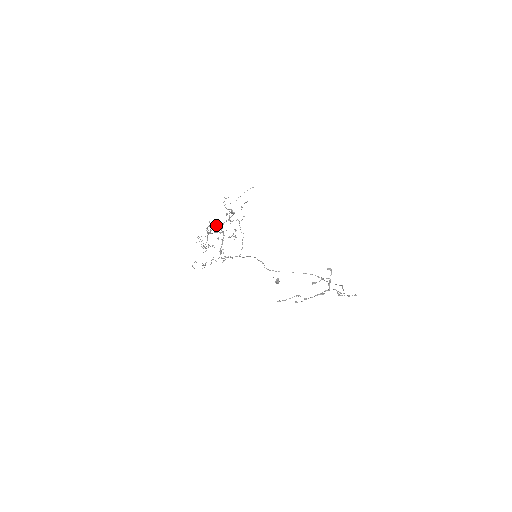
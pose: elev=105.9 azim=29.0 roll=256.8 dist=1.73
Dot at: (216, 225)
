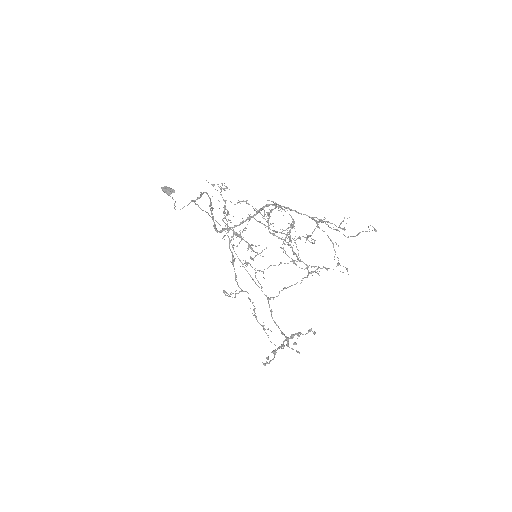
Dot at: occluded
